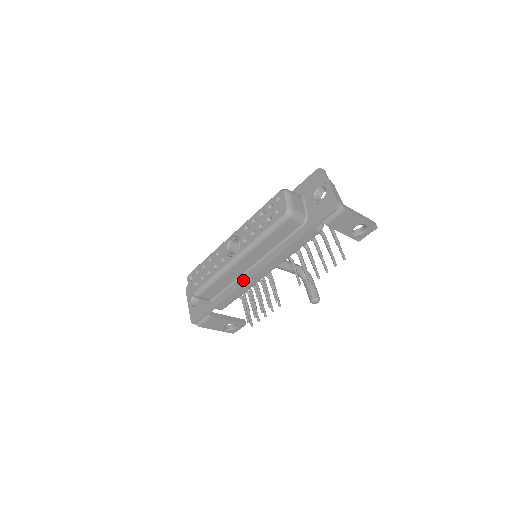
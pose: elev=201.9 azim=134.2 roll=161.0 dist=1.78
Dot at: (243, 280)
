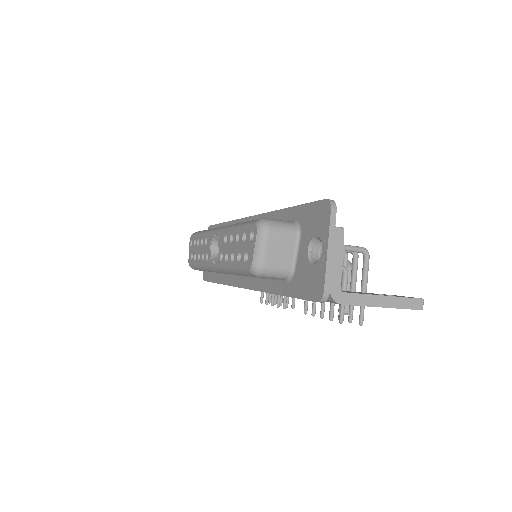
Dot at: (234, 282)
